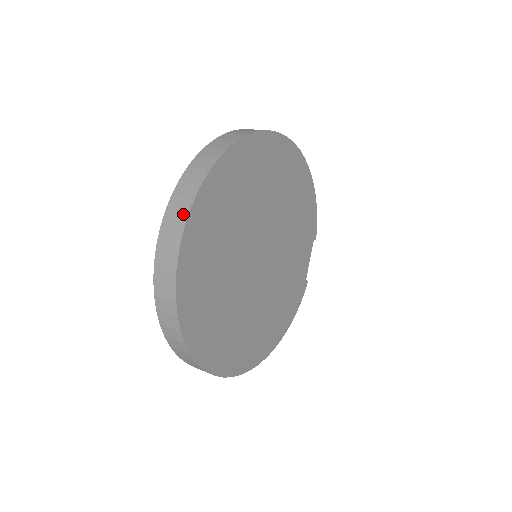
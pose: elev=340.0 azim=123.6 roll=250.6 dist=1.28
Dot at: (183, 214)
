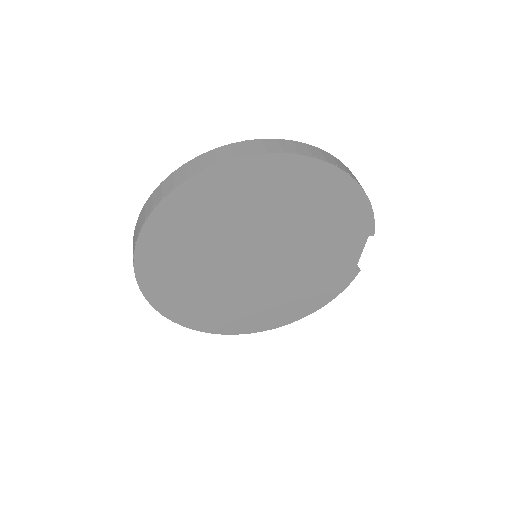
Dot at: (135, 240)
